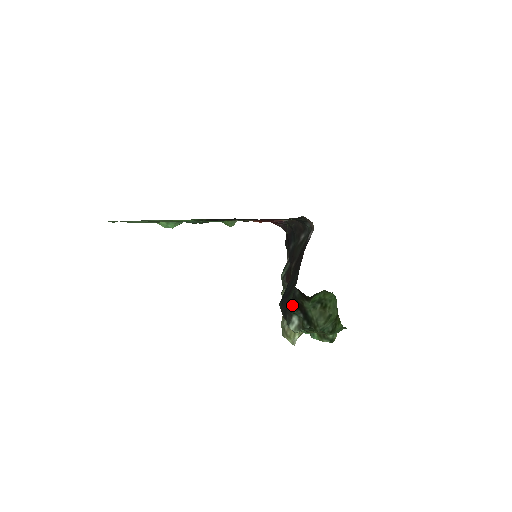
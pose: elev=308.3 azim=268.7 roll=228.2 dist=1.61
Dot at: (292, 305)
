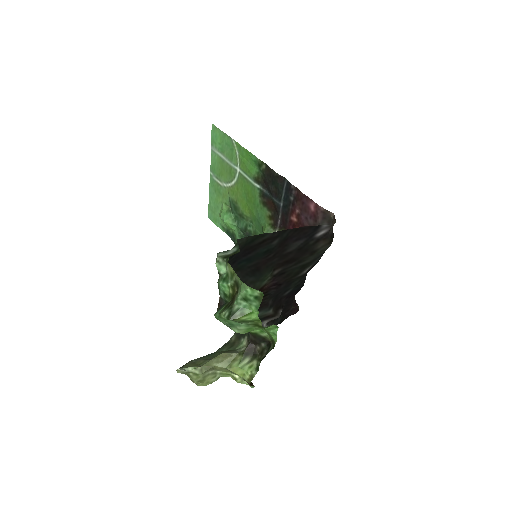
Dot at: occluded
